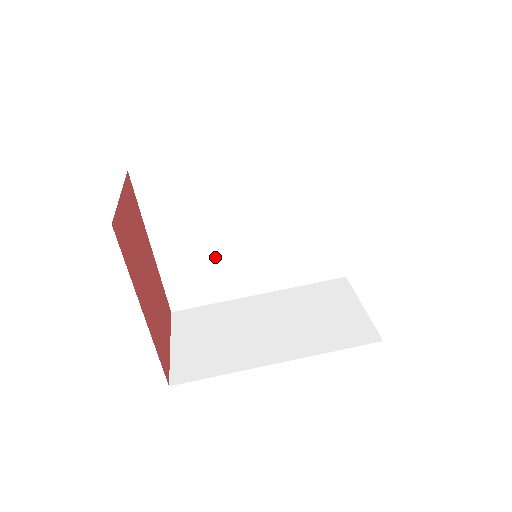
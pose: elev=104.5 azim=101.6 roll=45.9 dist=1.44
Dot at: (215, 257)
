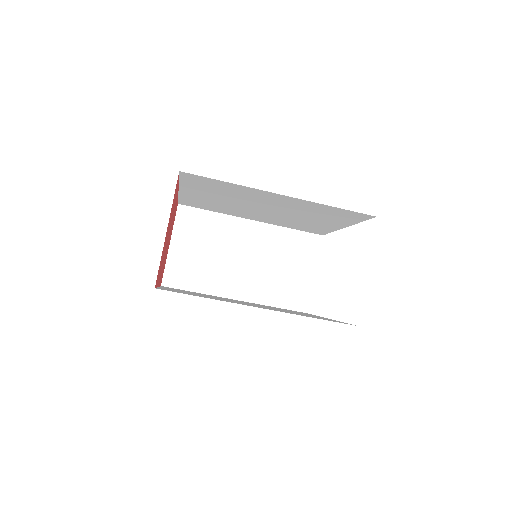
Dot at: (229, 206)
